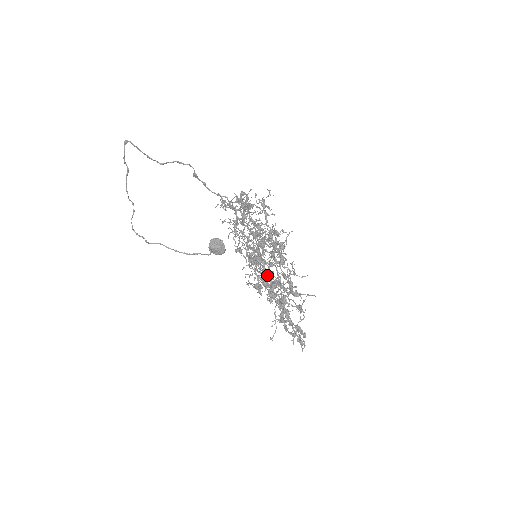
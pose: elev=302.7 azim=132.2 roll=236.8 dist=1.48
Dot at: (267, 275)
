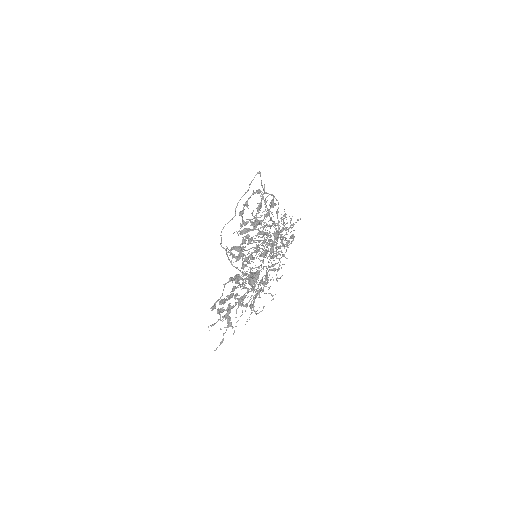
Dot at: (243, 247)
